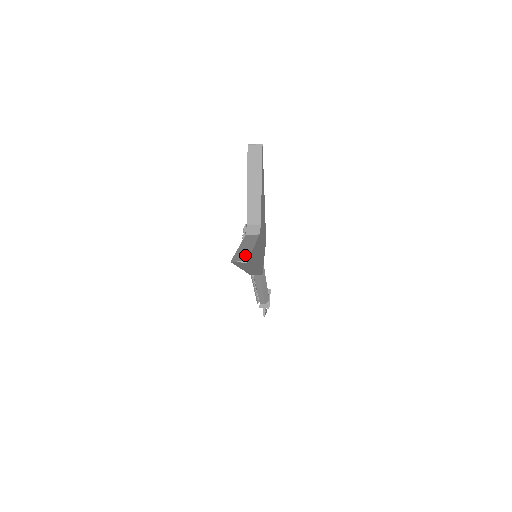
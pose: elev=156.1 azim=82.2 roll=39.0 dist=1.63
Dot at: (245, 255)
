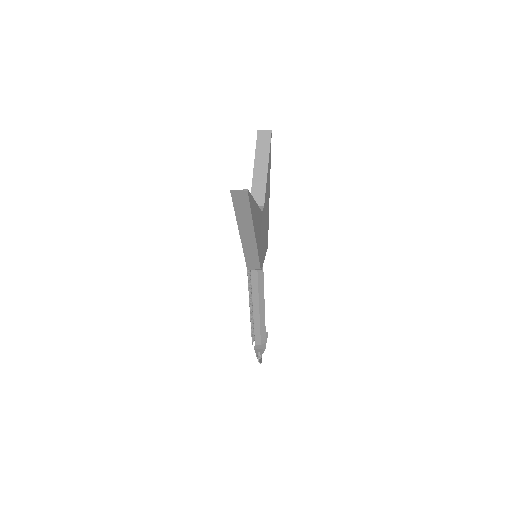
Dot at: occluded
